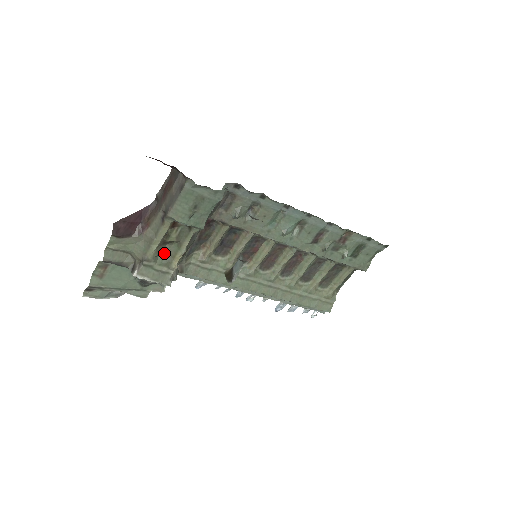
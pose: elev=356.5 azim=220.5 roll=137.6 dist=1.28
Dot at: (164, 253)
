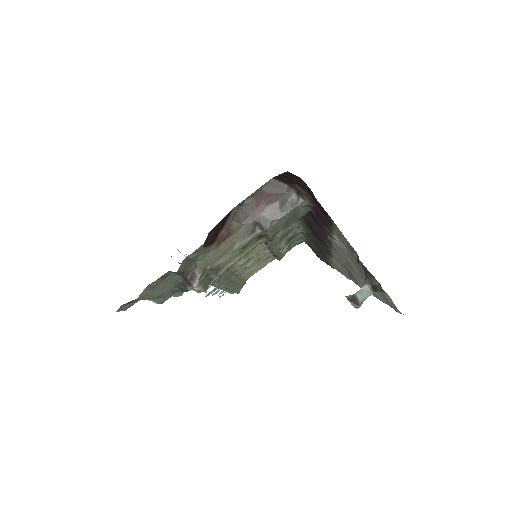
Dot at: occluded
